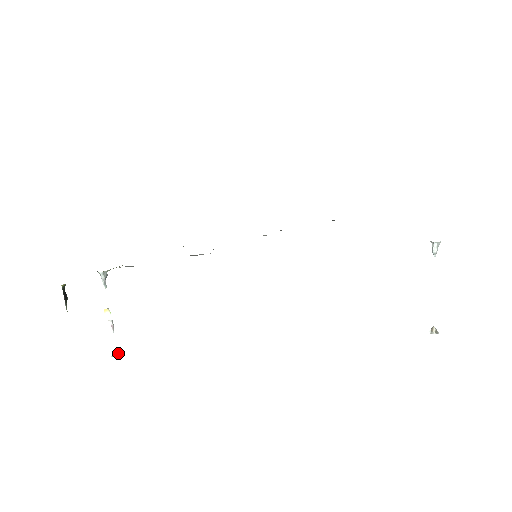
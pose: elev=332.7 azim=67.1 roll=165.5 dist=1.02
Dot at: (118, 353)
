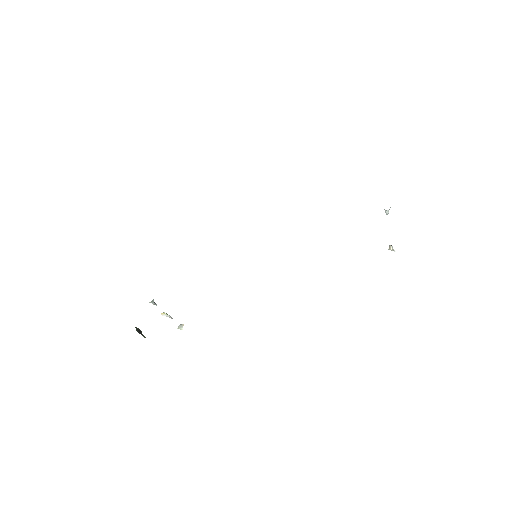
Dot at: (180, 325)
